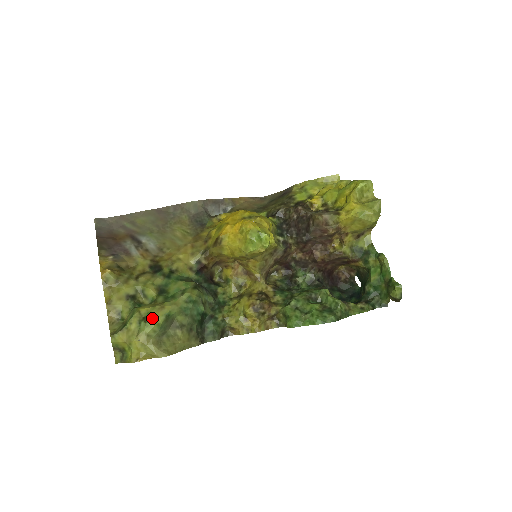
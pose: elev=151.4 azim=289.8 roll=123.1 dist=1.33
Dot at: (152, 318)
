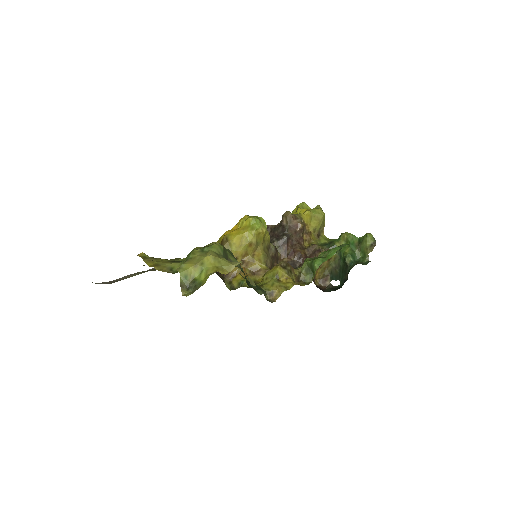
Dot at: (212, 244)
